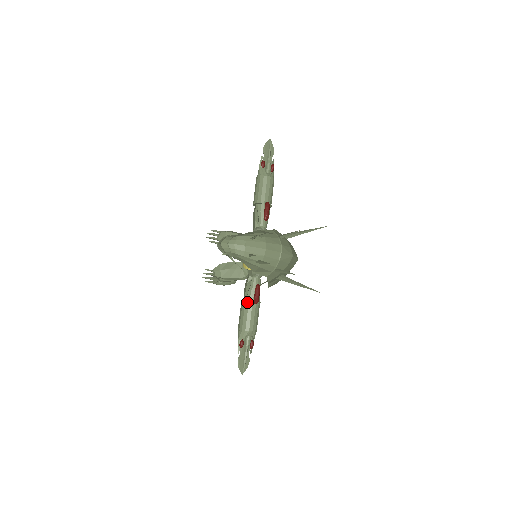
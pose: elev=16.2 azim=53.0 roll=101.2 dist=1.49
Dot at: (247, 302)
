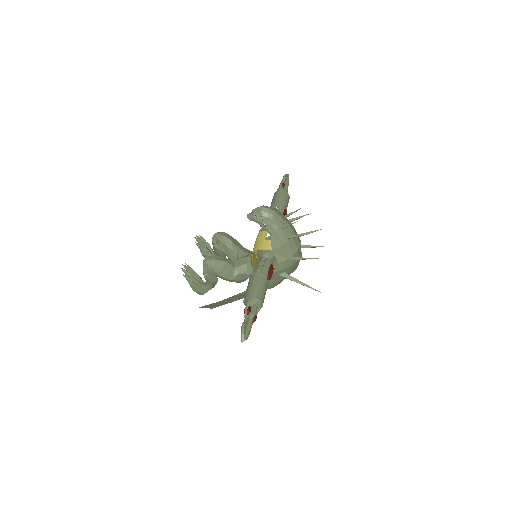
Dot at: (261, 274)
